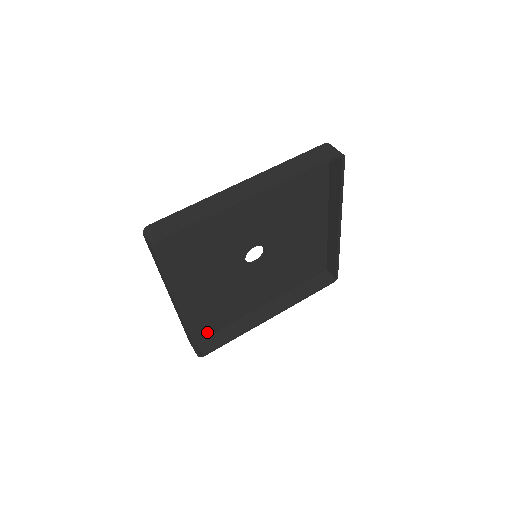
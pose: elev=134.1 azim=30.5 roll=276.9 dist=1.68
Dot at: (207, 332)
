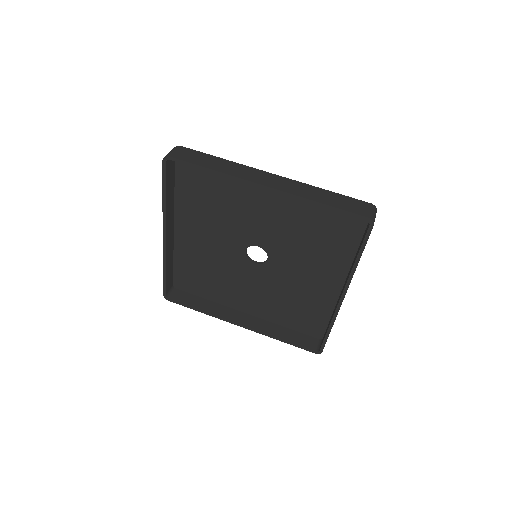
Dot at: (188, 287)
